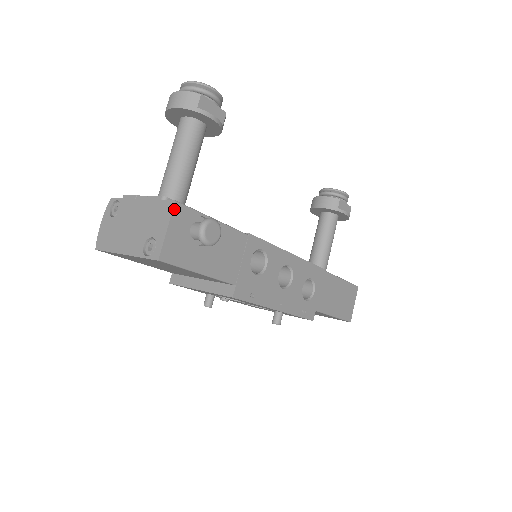
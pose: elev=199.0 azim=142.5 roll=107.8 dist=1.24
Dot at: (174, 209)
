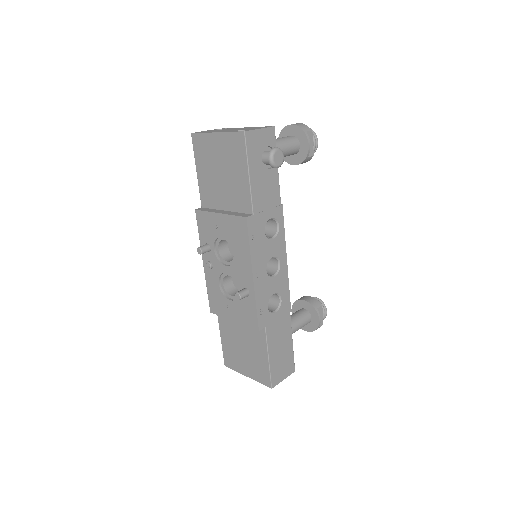
Dot at: (271, 128)
